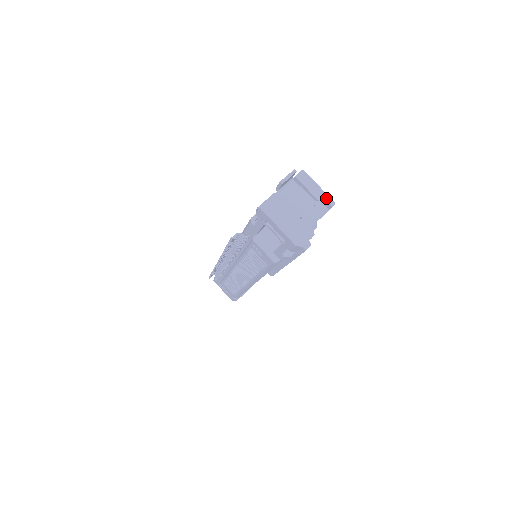
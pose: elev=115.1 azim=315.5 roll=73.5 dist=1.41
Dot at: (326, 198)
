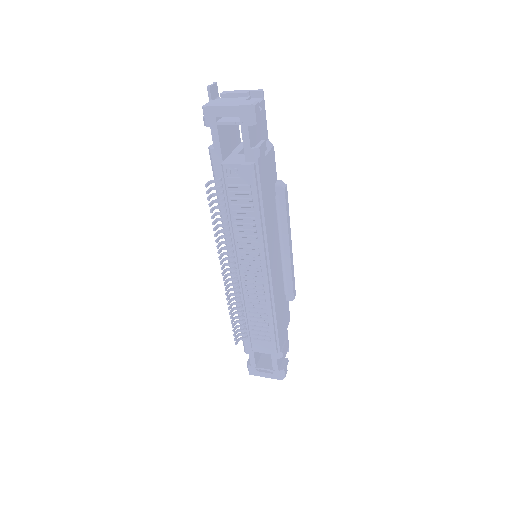
Dot at: (253, 90)
